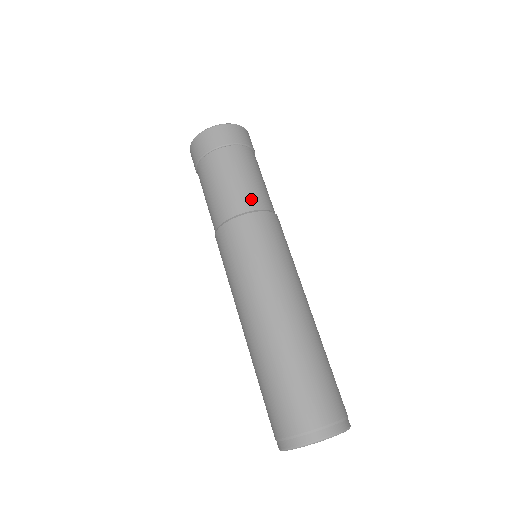
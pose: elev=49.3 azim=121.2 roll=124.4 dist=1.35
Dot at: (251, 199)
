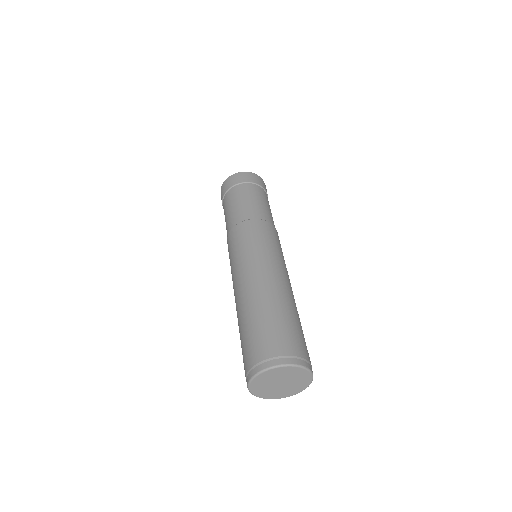
Dot at: (258, 213)
